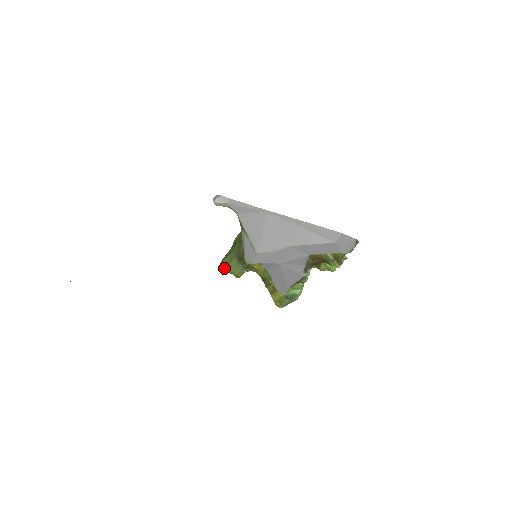
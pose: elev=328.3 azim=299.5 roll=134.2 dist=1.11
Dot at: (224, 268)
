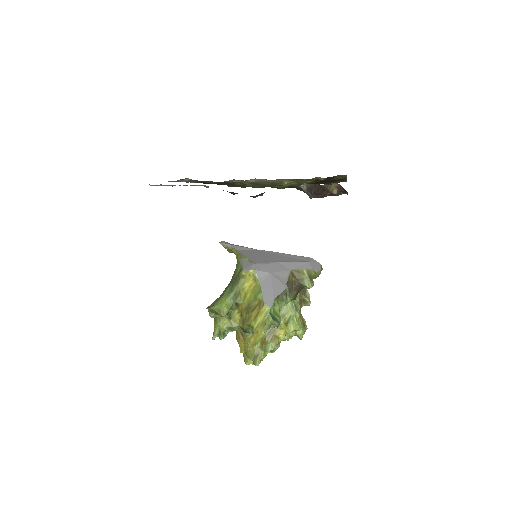
Dot at: (213, 305)
